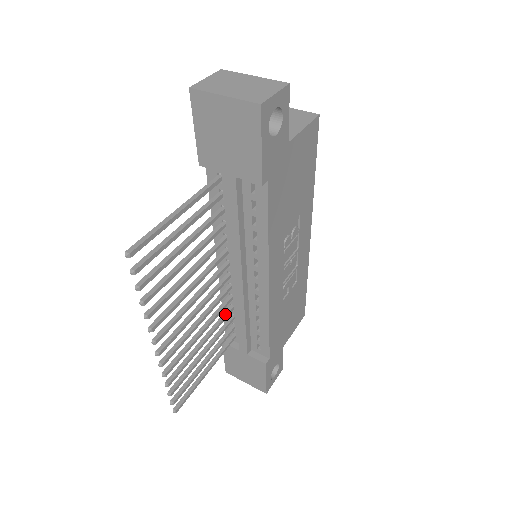
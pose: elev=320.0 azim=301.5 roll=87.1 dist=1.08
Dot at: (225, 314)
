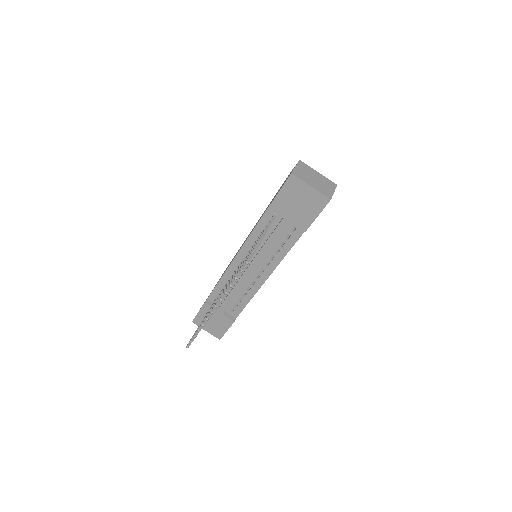
Dot at: occluded
